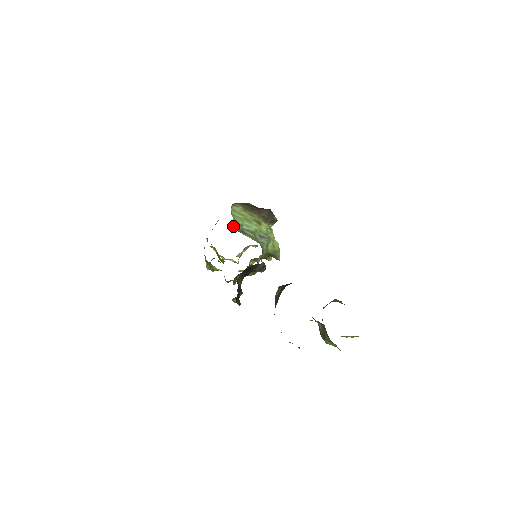
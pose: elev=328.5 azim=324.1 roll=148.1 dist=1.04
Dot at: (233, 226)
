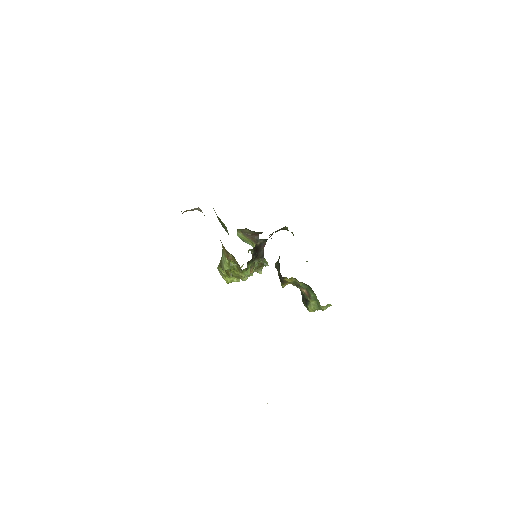
Dot at: (240, 238)
